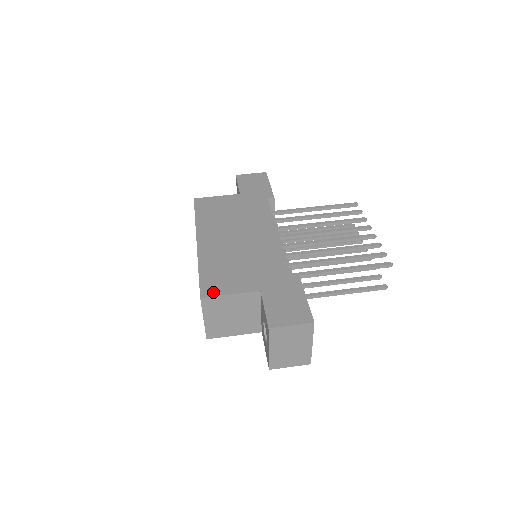
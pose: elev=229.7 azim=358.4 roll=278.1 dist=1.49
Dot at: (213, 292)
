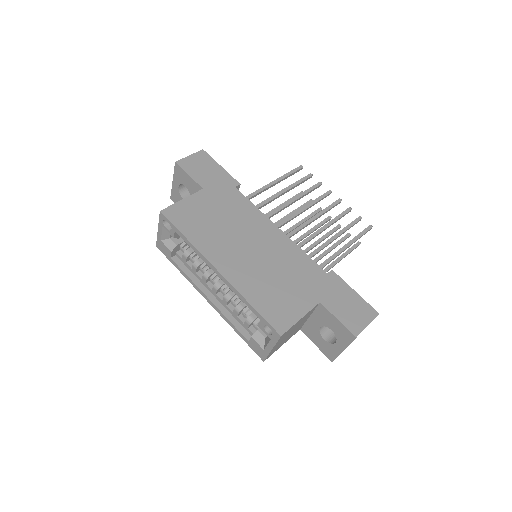
Dot at: (286, 324)
